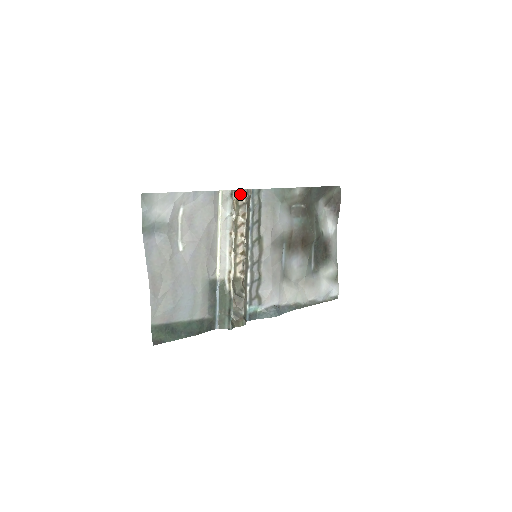
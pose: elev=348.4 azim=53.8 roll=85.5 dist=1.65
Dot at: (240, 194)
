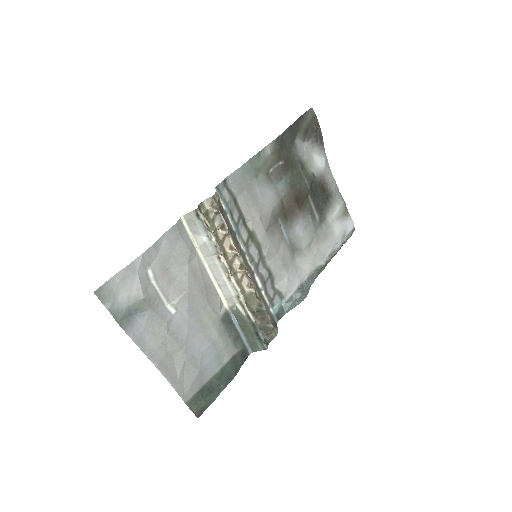
Dot at: (207, 207)
